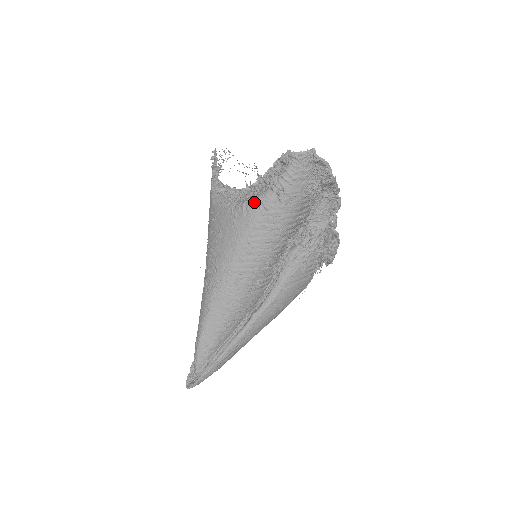
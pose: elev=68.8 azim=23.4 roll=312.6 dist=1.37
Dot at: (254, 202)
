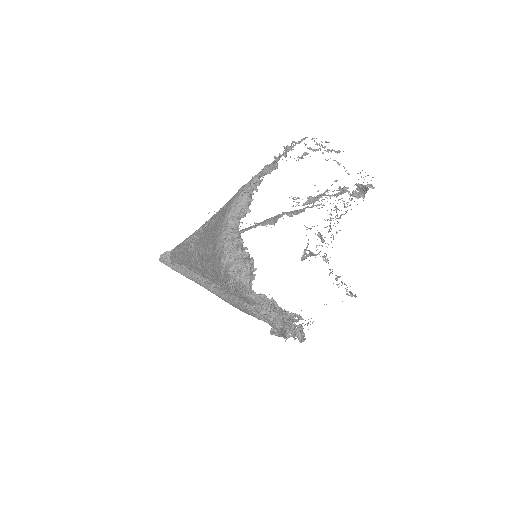
Dot at: (223, 255)
